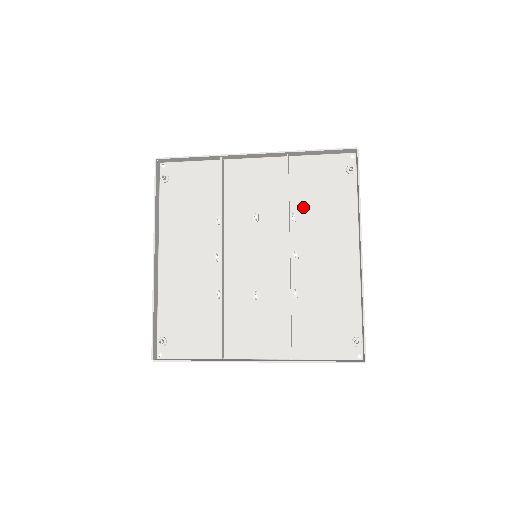
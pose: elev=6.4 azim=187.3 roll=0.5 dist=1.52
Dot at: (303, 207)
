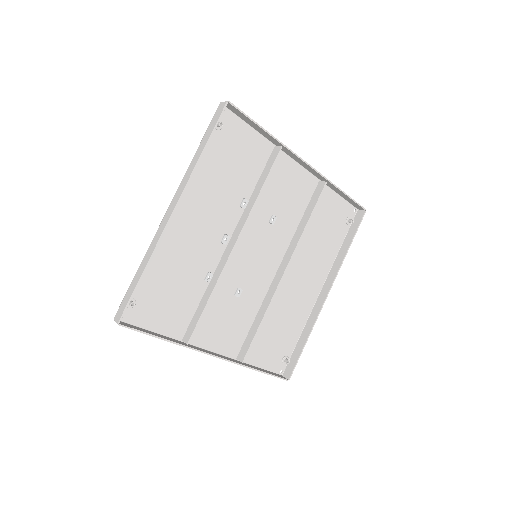
Dot at: (308, 232)
